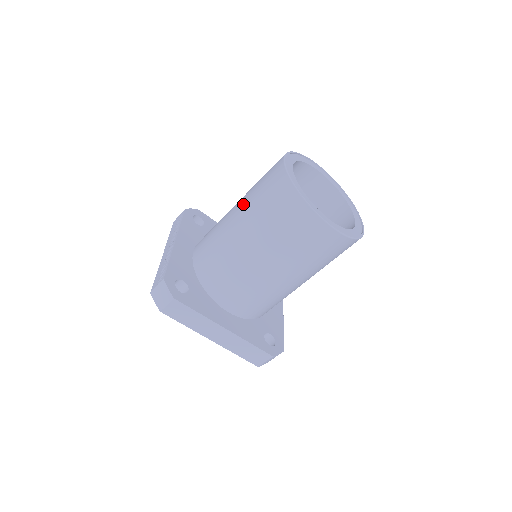
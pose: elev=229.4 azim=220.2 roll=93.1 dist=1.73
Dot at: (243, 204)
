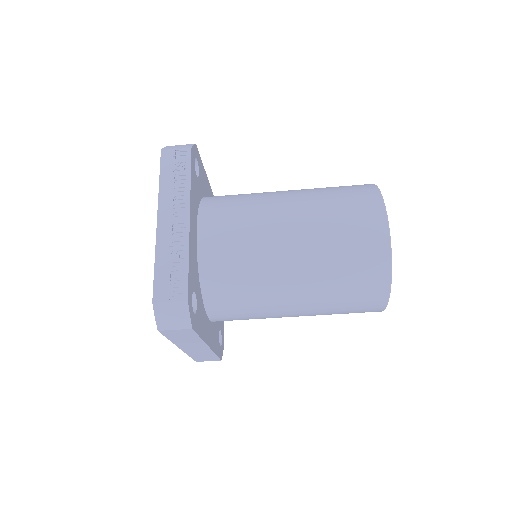
Dot at: (310, 232)
